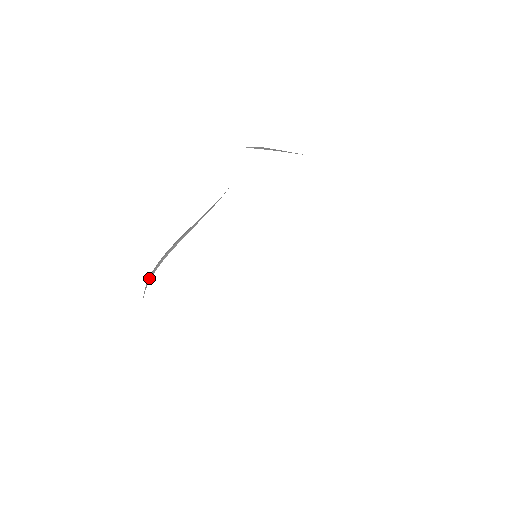
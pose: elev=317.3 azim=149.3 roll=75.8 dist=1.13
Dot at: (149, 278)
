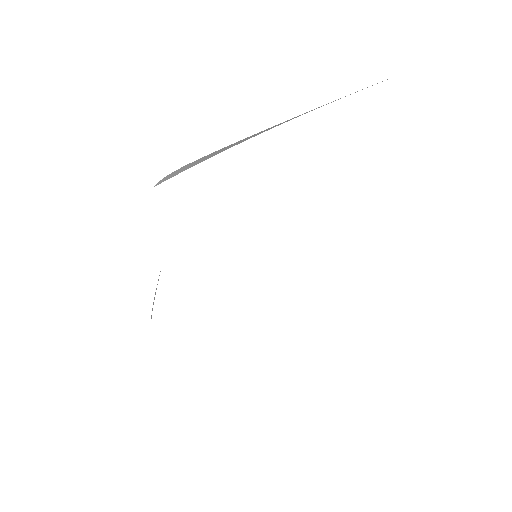
Dot at: occluded
